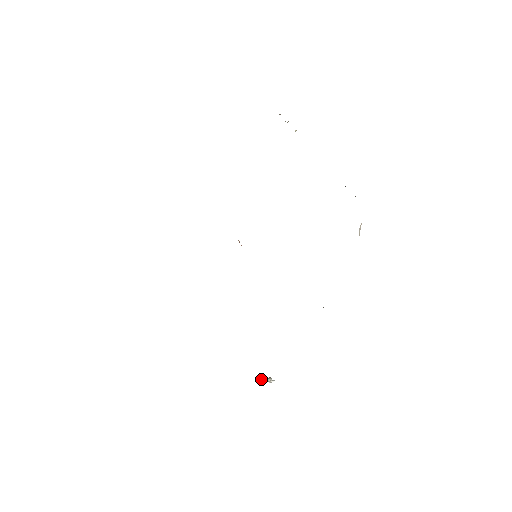
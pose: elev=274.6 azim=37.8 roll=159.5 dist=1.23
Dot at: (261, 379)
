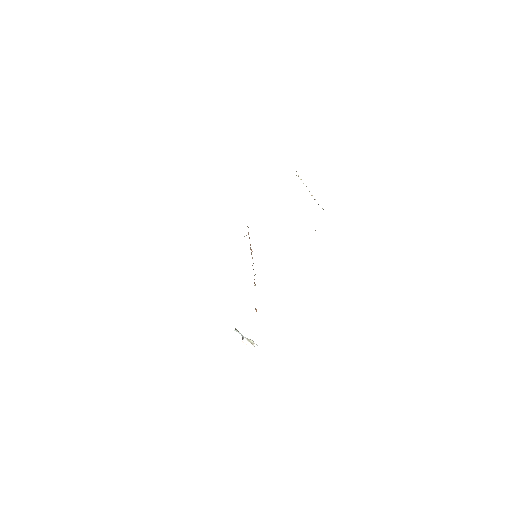
Dot at: occluded
